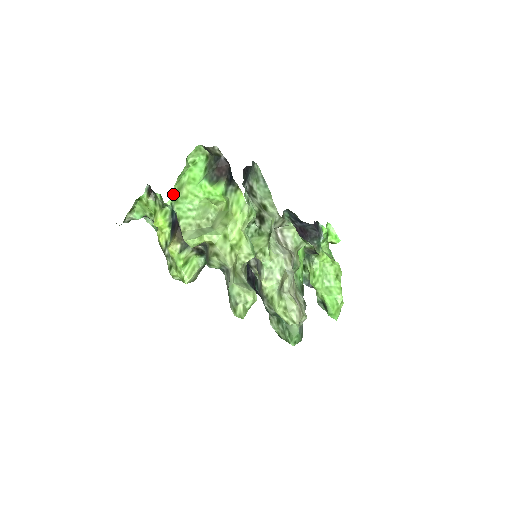
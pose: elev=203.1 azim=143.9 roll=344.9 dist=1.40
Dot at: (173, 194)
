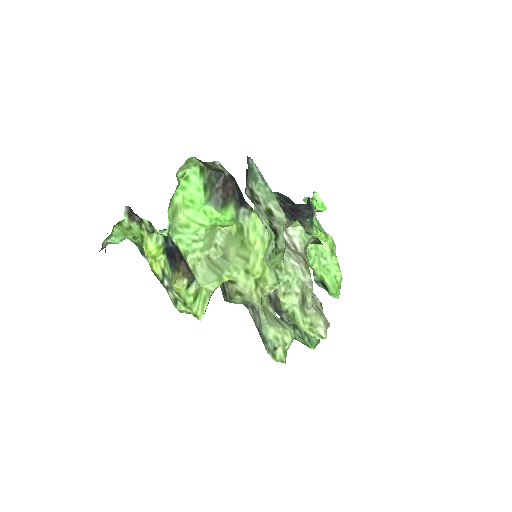
Dot at: (168, 222)
